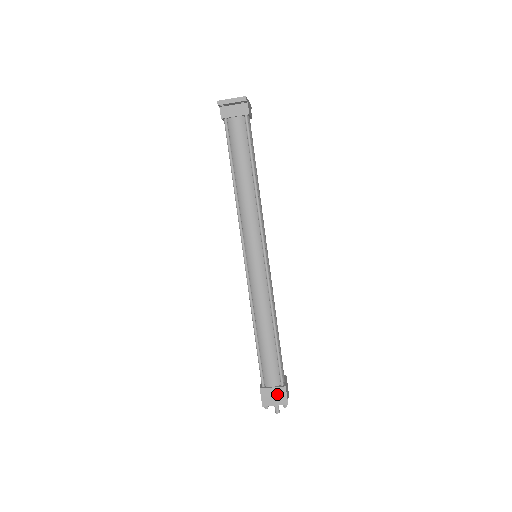
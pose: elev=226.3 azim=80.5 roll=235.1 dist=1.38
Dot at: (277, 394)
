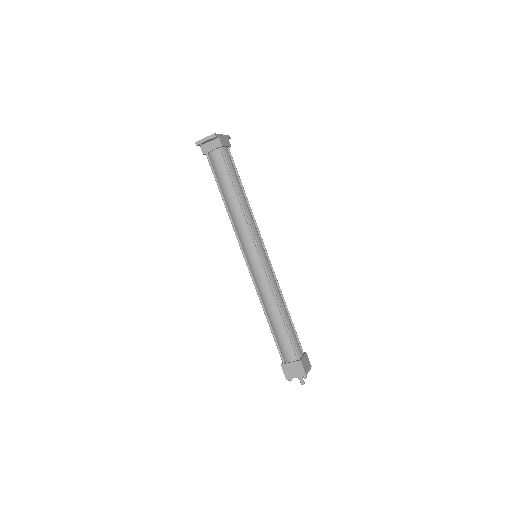
Dot at: (295, 368)
